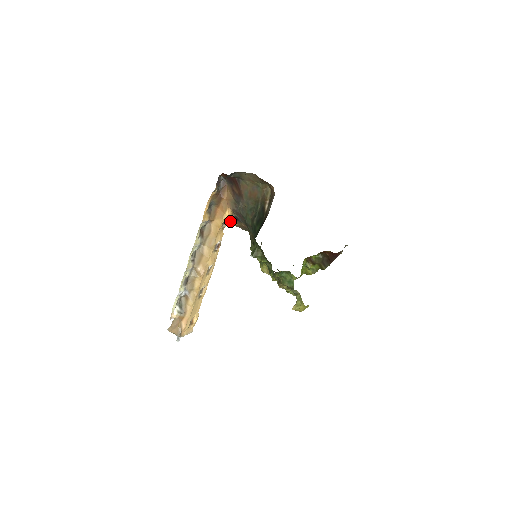
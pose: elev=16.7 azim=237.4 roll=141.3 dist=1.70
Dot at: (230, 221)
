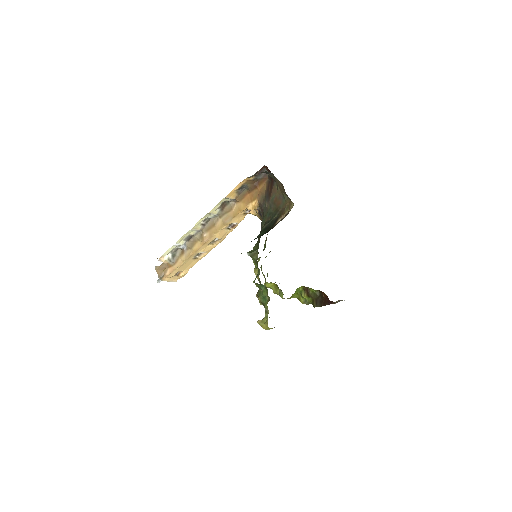
Dot at: (255, 211)
